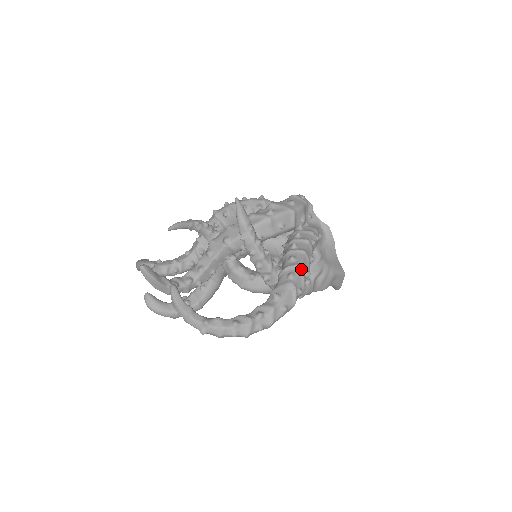
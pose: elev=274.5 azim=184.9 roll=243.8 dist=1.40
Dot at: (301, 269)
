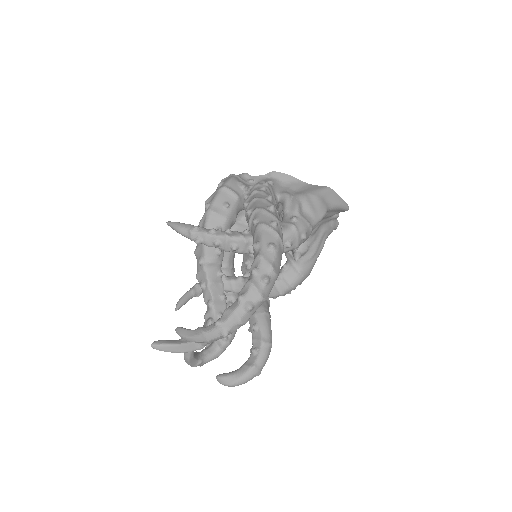
Dot at: (259, 209)
